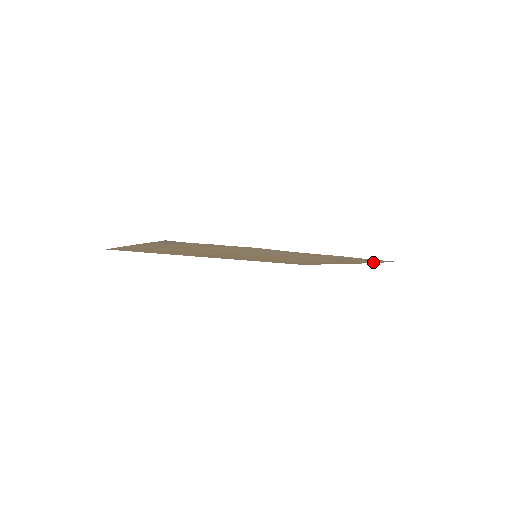
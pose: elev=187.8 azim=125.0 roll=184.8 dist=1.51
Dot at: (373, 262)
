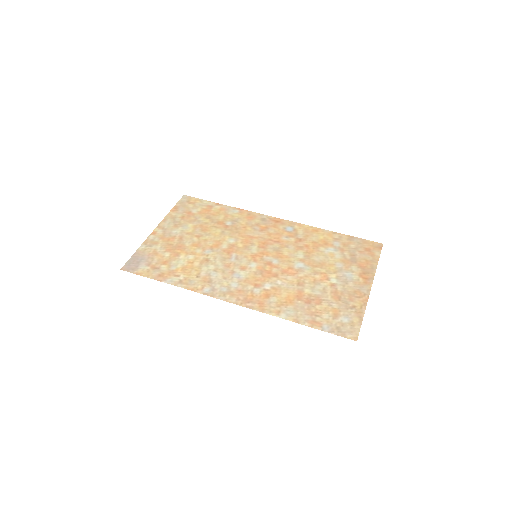
Dot at: (356, 318)
